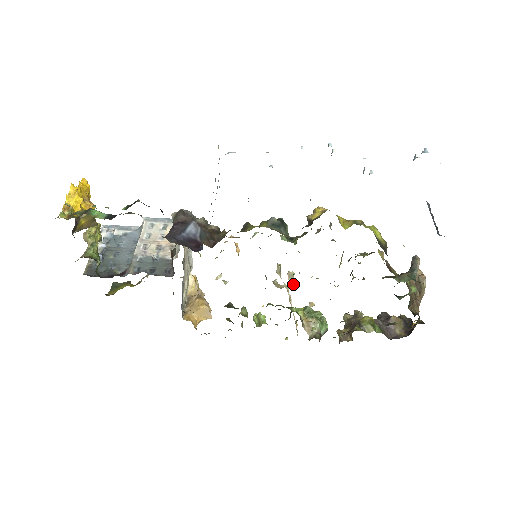
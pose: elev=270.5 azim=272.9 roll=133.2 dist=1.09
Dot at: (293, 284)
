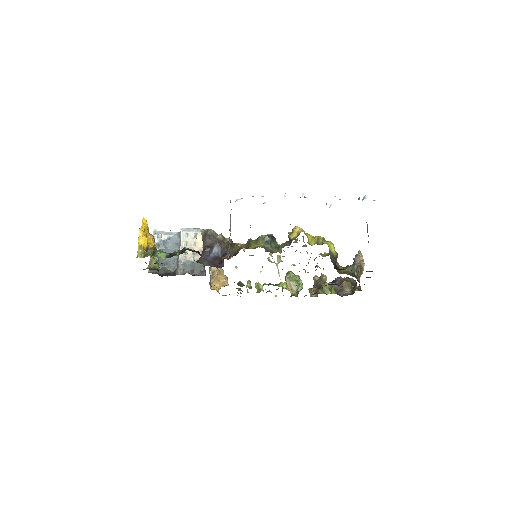
Dot at: occluded
